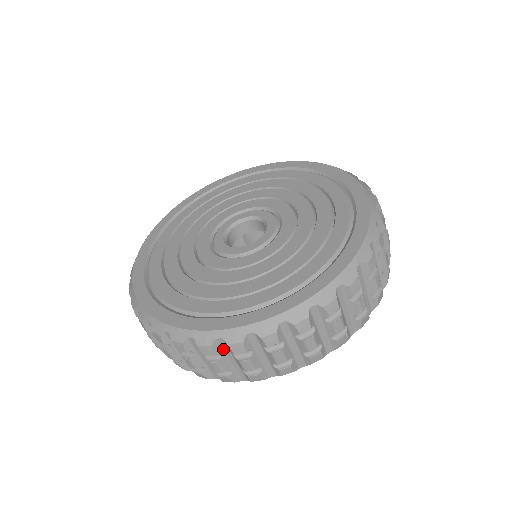
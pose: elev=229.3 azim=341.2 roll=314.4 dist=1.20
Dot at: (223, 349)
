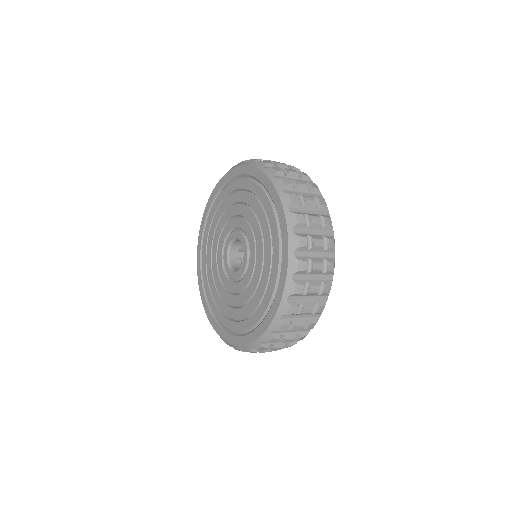
Dot at: occluded
